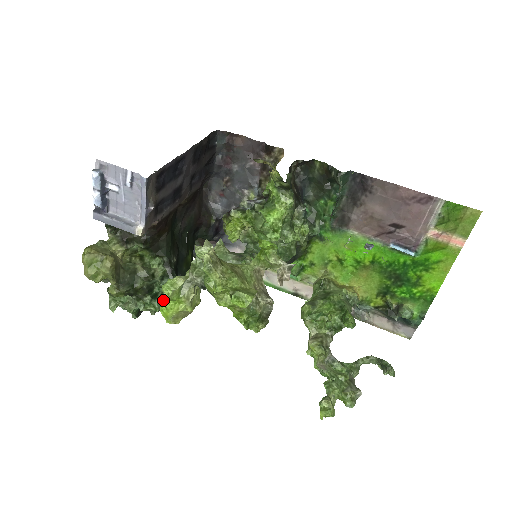
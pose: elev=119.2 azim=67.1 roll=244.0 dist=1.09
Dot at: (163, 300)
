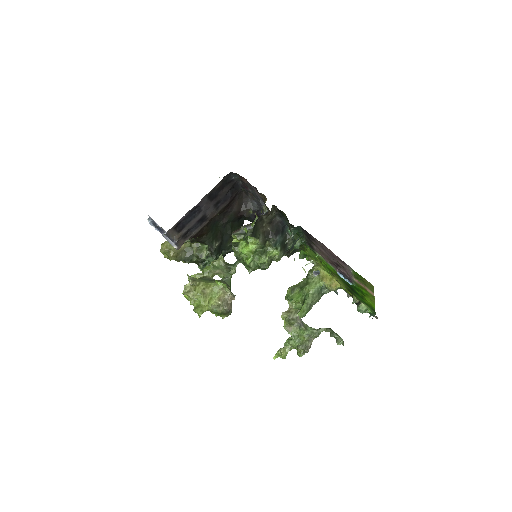
Dot at: occluded
